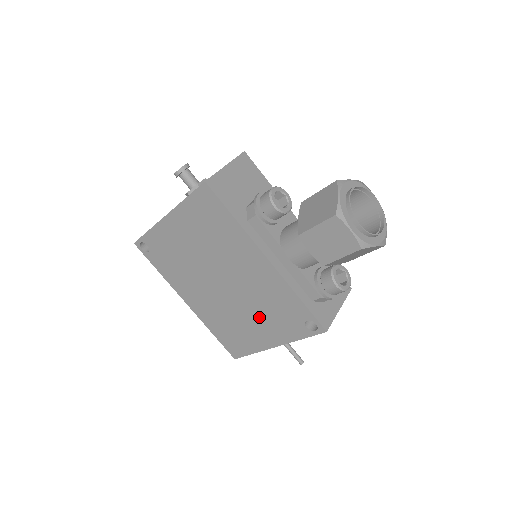
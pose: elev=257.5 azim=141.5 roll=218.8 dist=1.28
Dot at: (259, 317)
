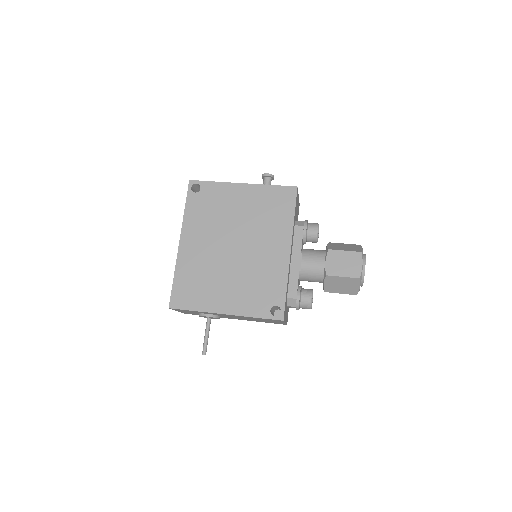
Dot at: (238, 285)
